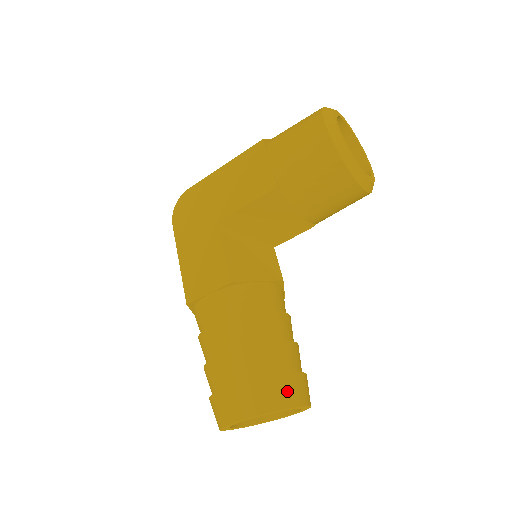
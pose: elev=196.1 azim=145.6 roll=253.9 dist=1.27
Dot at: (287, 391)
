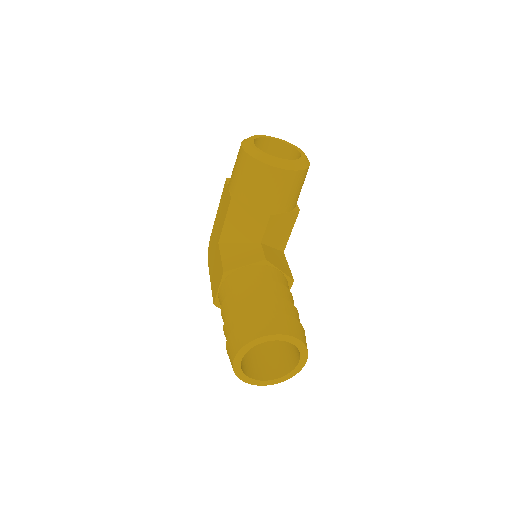
Dot at: (262, 325)
